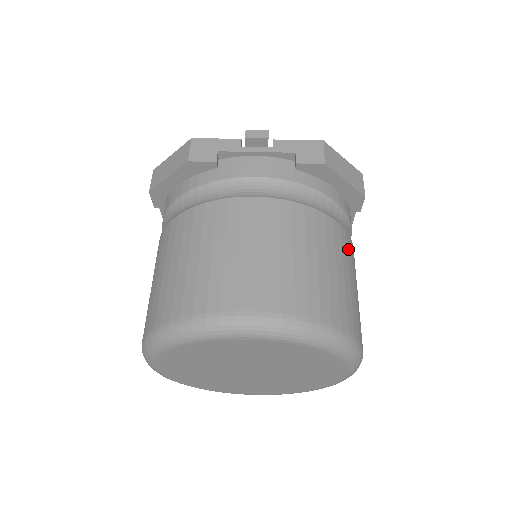
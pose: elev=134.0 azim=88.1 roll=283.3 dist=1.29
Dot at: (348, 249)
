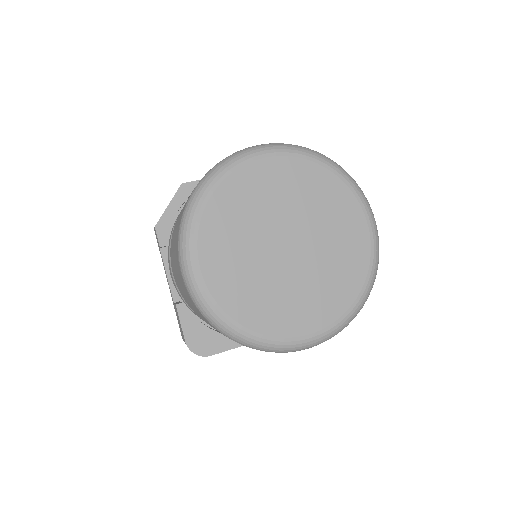
Dot at: occluded
